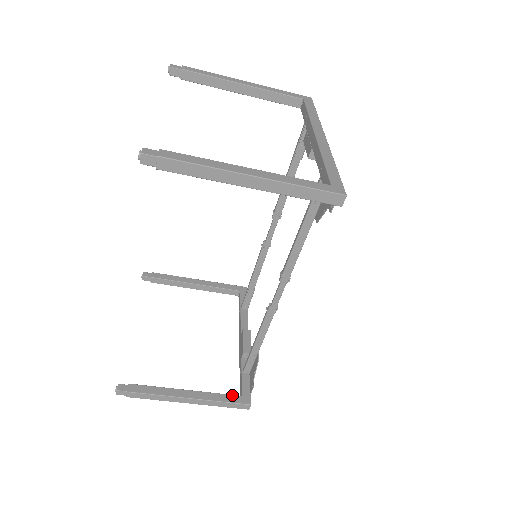
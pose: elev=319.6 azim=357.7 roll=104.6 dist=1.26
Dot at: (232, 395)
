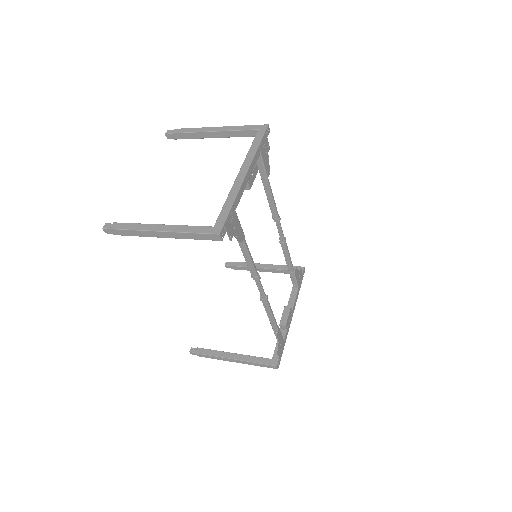
Dot at: (264, 358)
